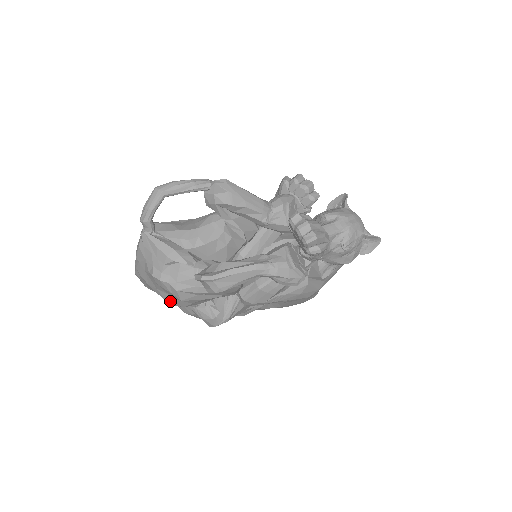
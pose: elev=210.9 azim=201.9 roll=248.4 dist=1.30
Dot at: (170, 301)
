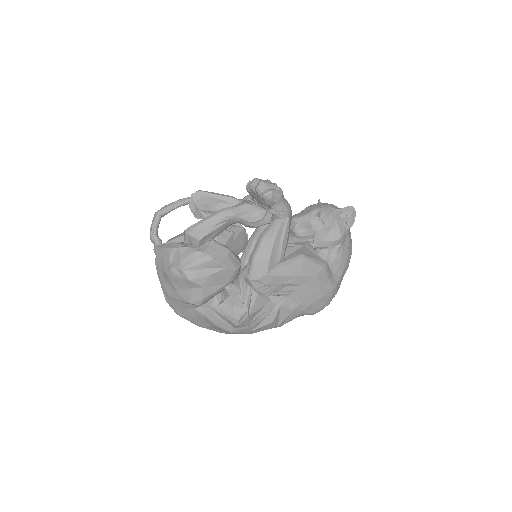
Dot at: (189, 298)
